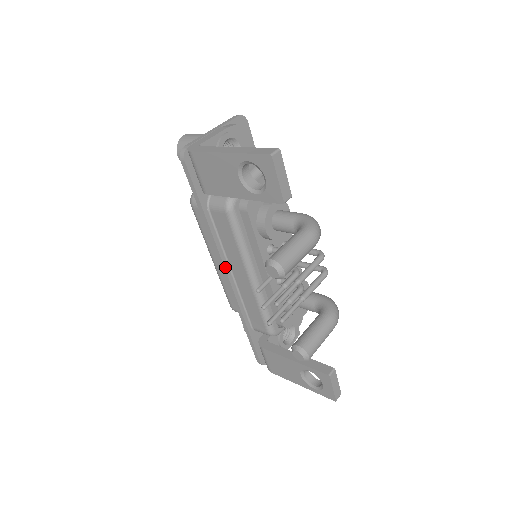
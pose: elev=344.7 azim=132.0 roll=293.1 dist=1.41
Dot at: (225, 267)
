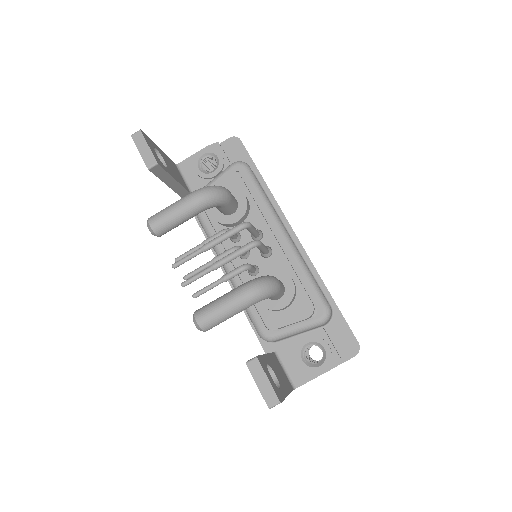
Dot at: occluded
